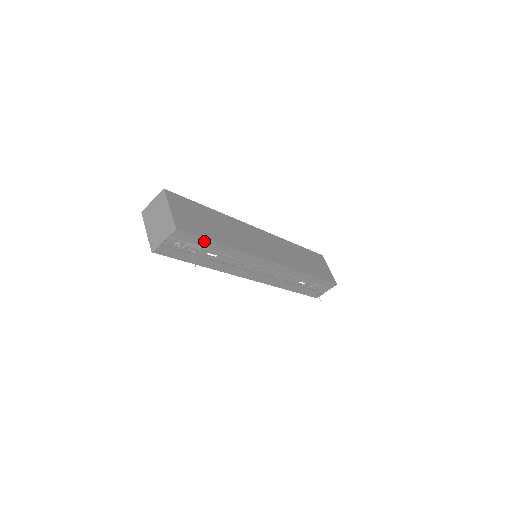
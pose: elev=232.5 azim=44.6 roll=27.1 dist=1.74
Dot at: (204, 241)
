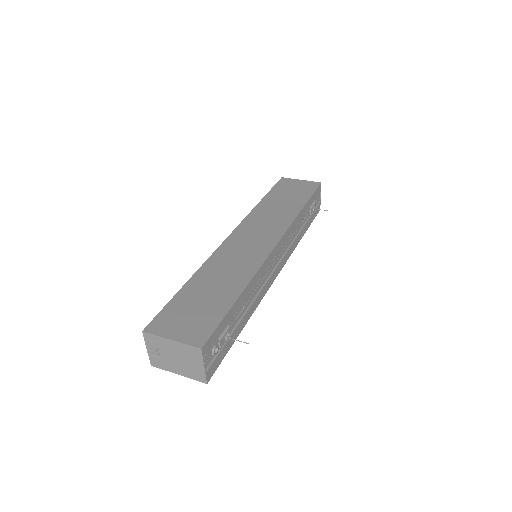
Dot at: (225, 318)
